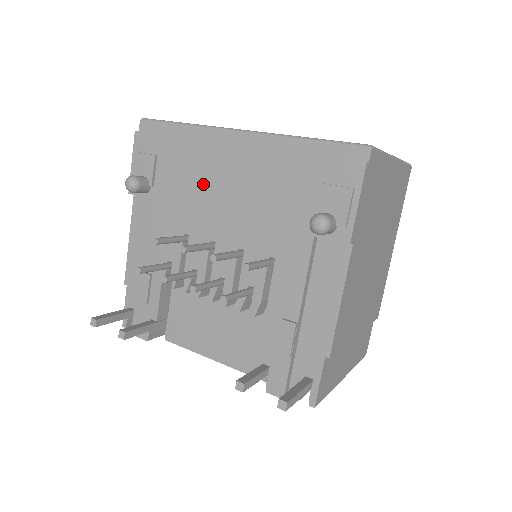
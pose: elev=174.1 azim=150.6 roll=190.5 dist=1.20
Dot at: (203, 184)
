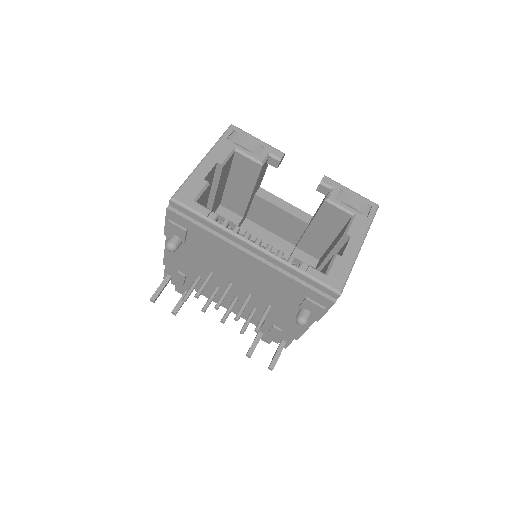
Dot at: (225, 259)
